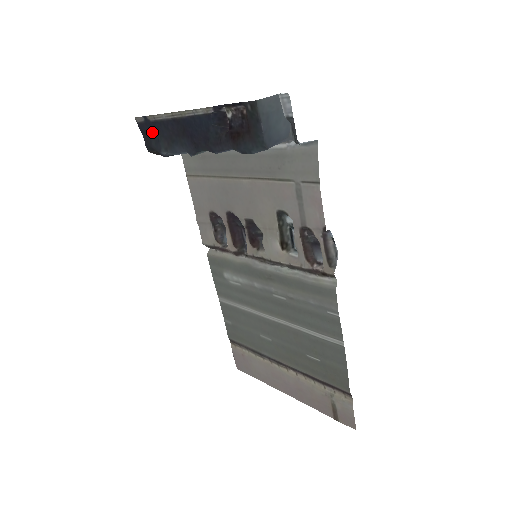
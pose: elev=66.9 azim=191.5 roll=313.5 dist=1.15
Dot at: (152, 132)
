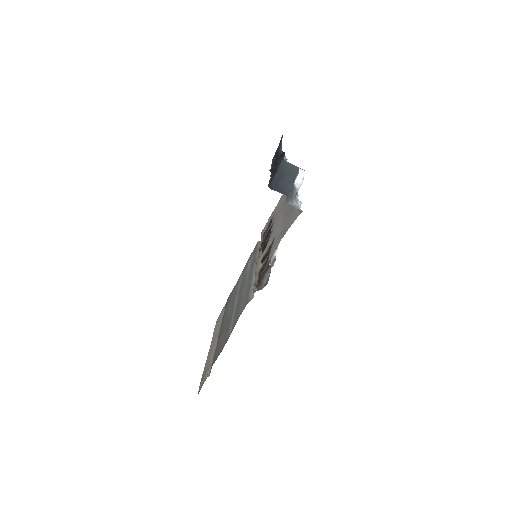
Dot at: occluded
